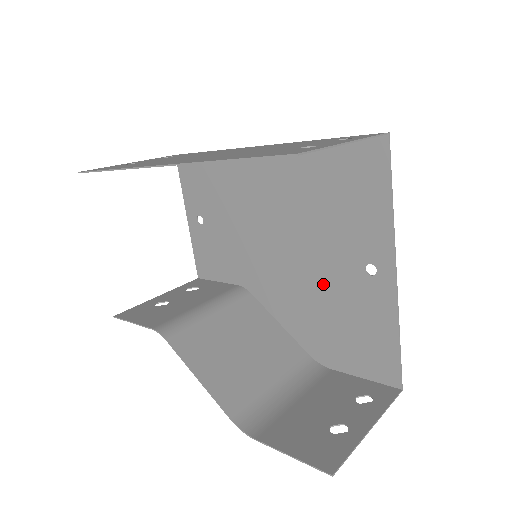
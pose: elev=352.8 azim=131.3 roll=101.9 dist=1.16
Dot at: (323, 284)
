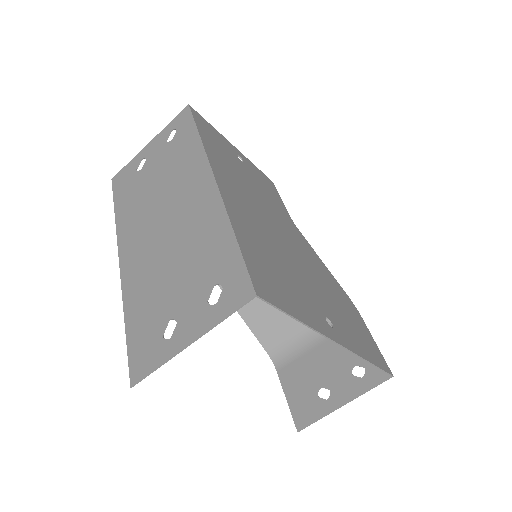
Dot at: (318, 287)
